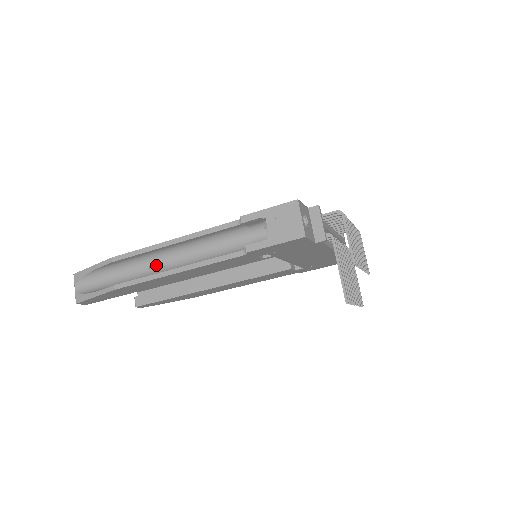
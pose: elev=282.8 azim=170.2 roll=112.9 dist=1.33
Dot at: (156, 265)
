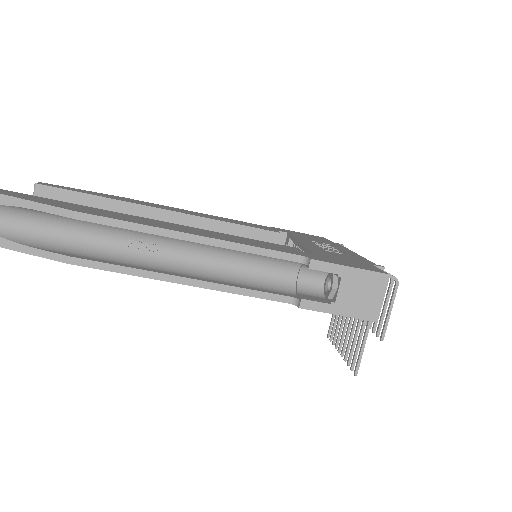
Dot at: (142, 245)
